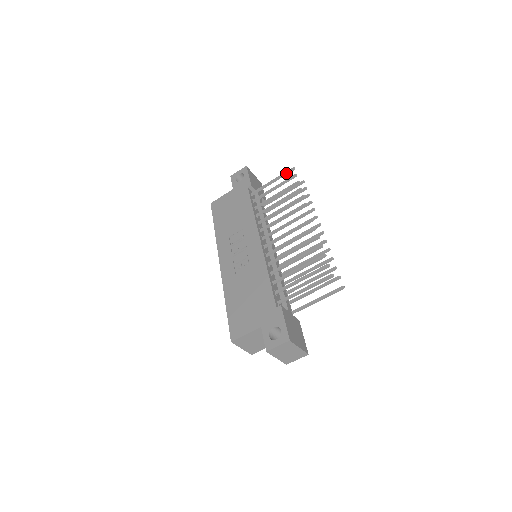
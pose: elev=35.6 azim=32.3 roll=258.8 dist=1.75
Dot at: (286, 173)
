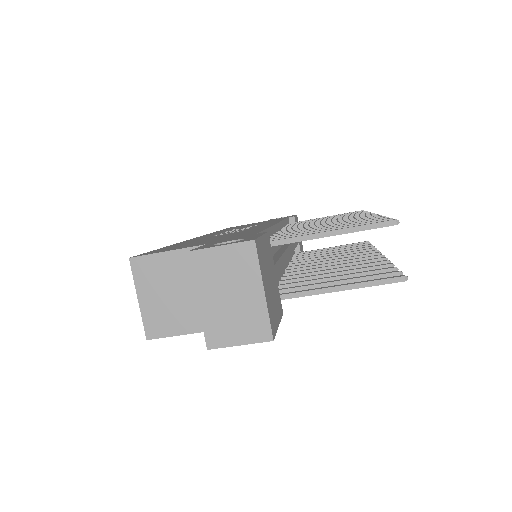
Dot at: occluded
